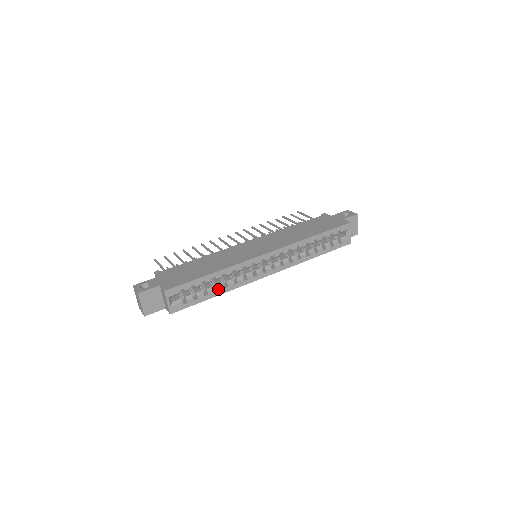
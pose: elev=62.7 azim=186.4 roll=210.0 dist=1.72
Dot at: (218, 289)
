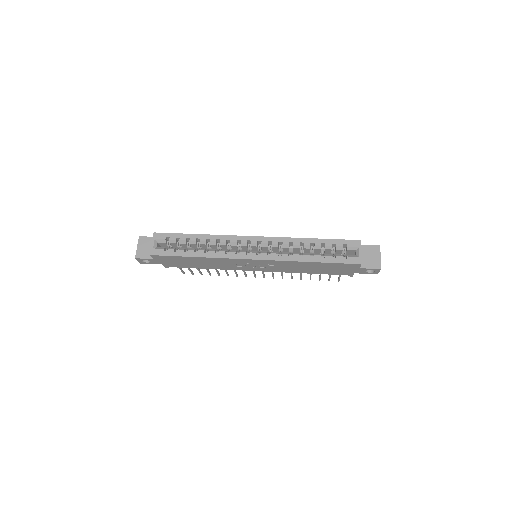
Dot at: (198, 251)
